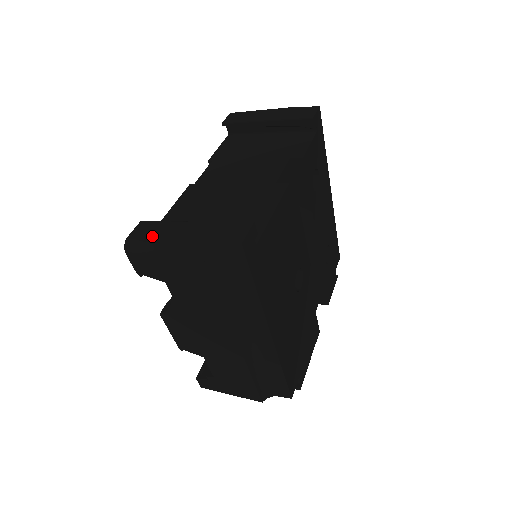
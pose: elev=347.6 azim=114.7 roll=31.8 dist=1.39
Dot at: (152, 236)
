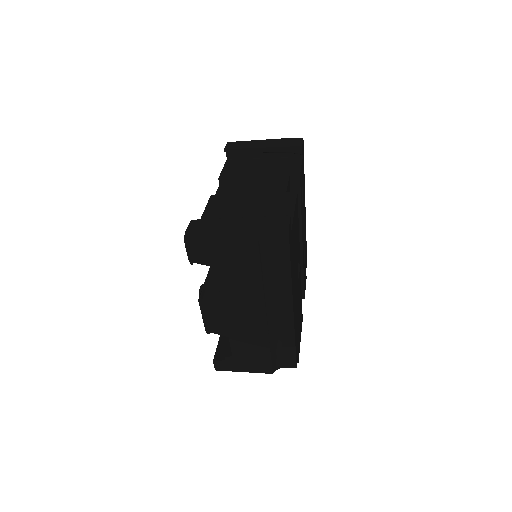
Dot at: (208, 229)
